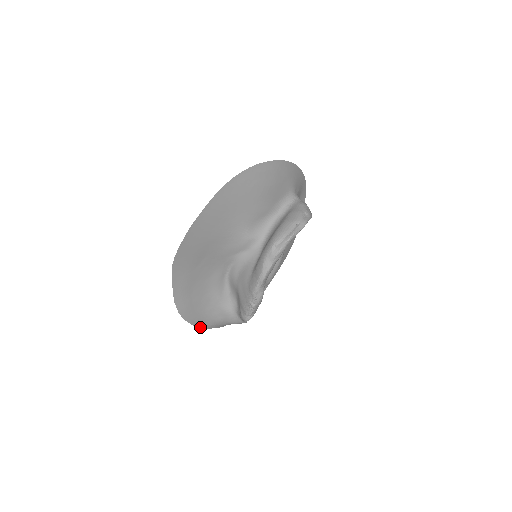
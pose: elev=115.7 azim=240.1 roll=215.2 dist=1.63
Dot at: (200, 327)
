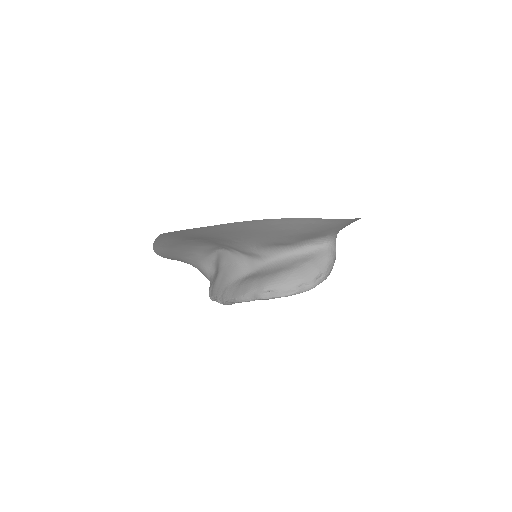
Dot at: (173, 259)
